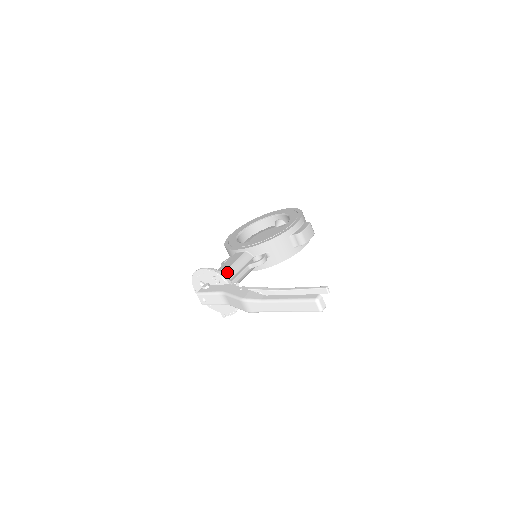
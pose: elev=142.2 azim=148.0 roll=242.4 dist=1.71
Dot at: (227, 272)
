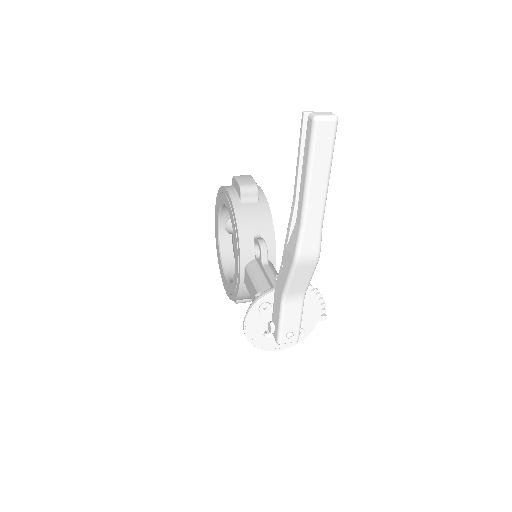
Dot at: occluded
